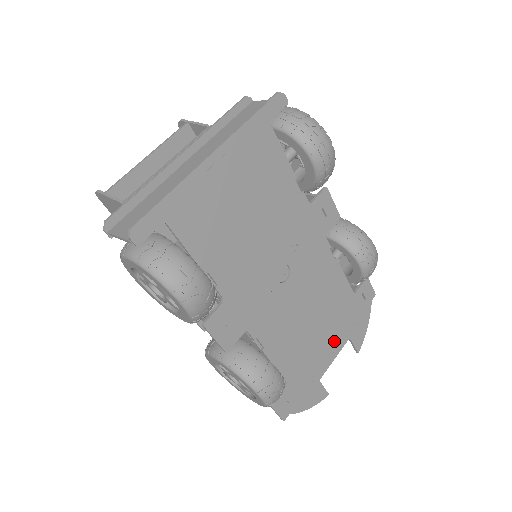
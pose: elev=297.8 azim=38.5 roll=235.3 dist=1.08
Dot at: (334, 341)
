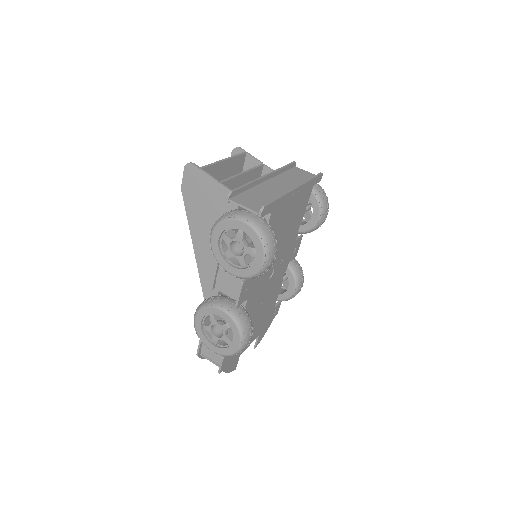
Dot at: (256, 333)
